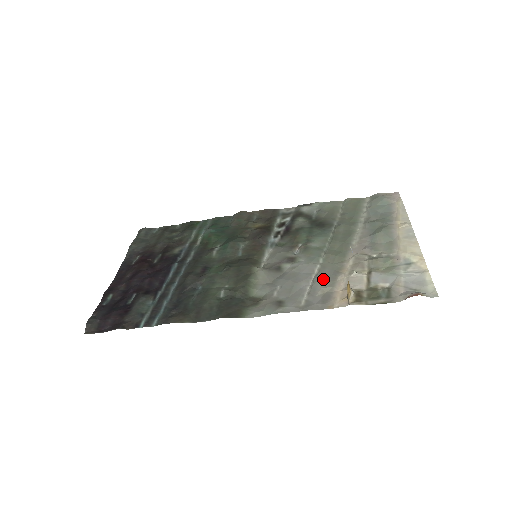
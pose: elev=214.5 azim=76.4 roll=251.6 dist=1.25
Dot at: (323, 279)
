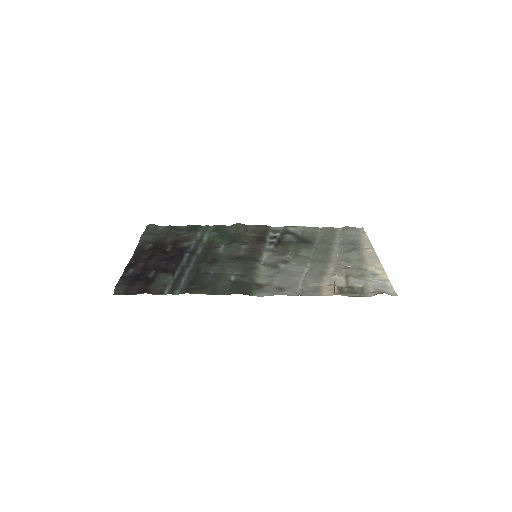
Dot at: (312, 277)
